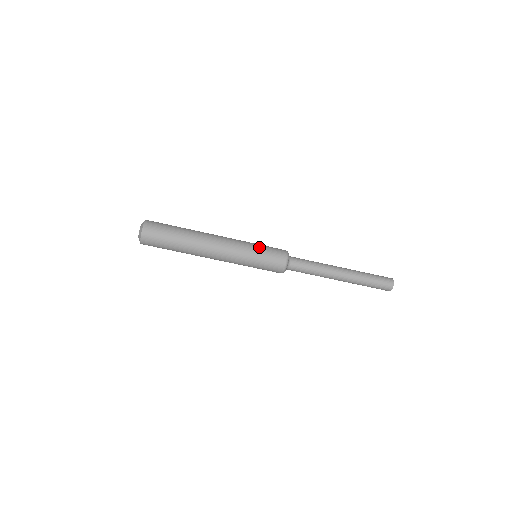
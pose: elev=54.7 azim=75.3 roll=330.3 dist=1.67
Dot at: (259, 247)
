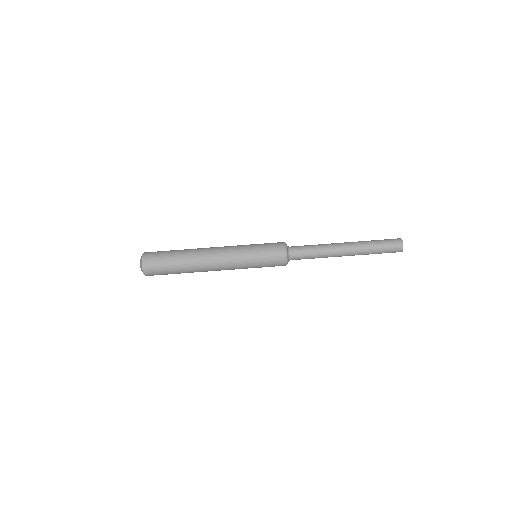
Dot at: (255, 249)
